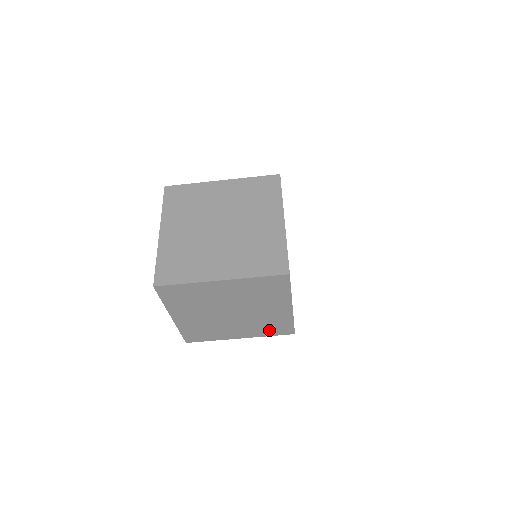
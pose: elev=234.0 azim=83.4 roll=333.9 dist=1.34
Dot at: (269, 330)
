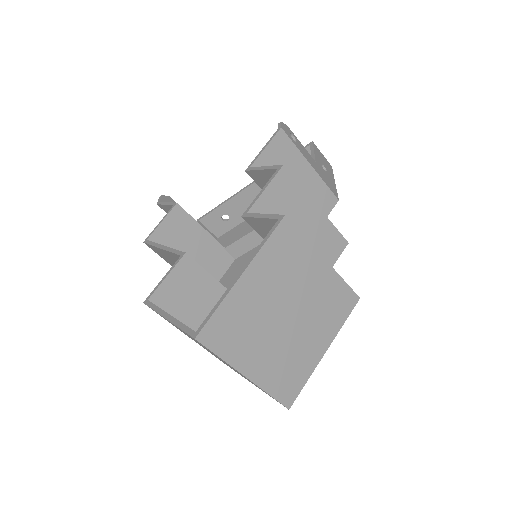
Dot at: occluded
